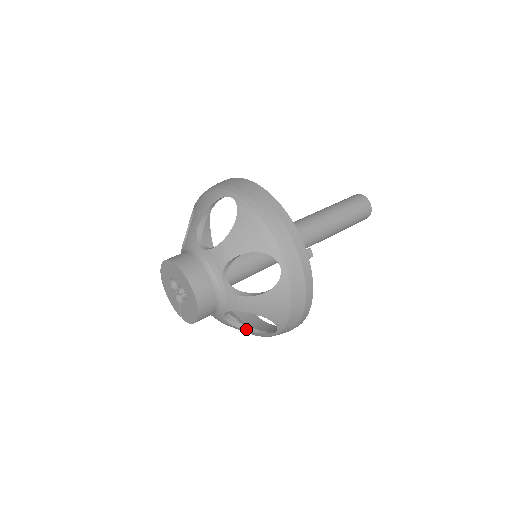
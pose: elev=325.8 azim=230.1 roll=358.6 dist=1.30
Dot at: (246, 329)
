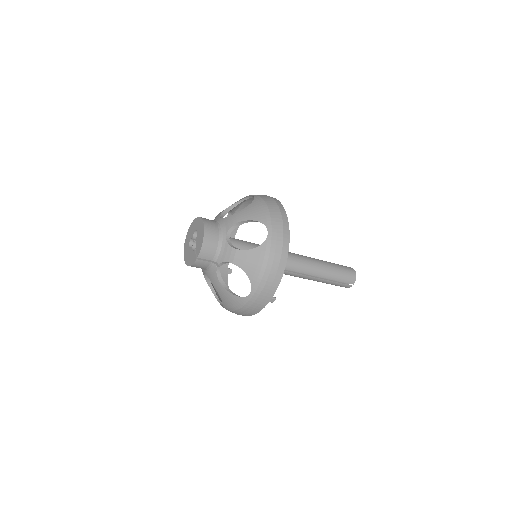
Dot at: (248, 250)
